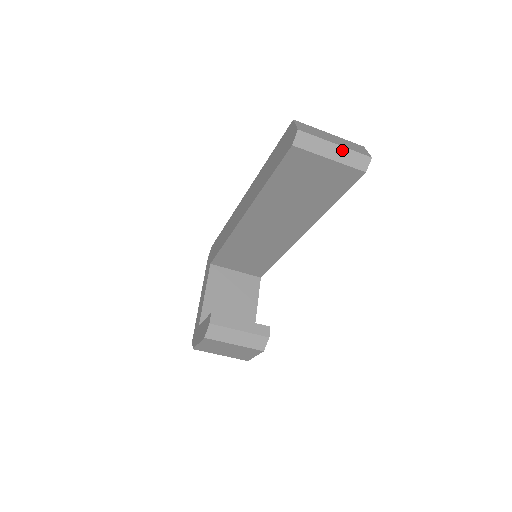
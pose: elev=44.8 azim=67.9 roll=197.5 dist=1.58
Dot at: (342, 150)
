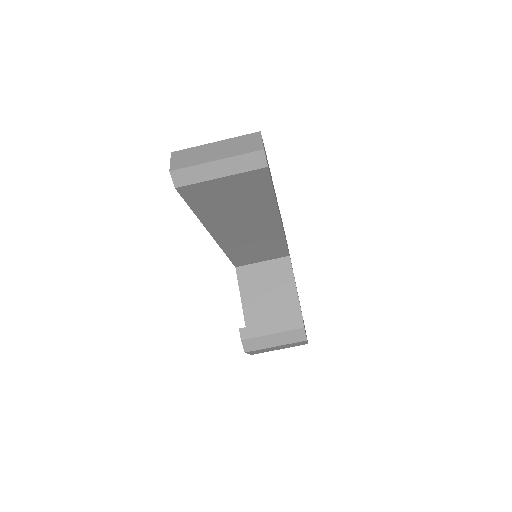
Dot at: (227, 162)
